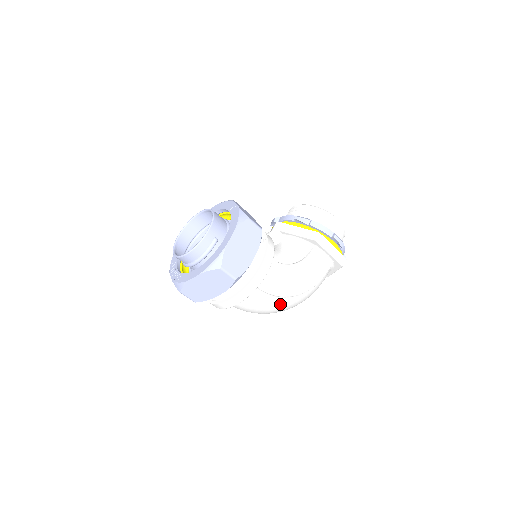
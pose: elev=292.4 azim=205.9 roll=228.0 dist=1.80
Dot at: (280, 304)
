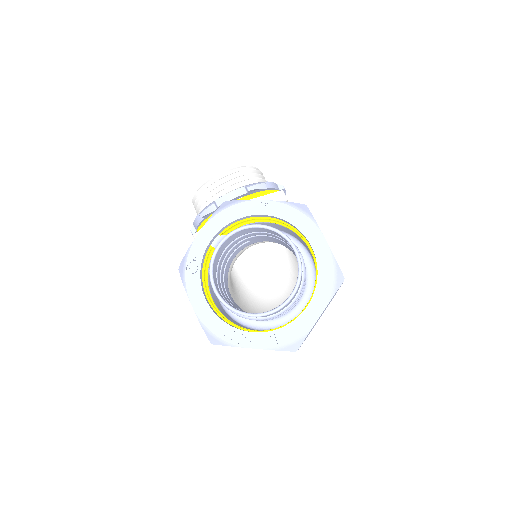
Dot at: occluded
